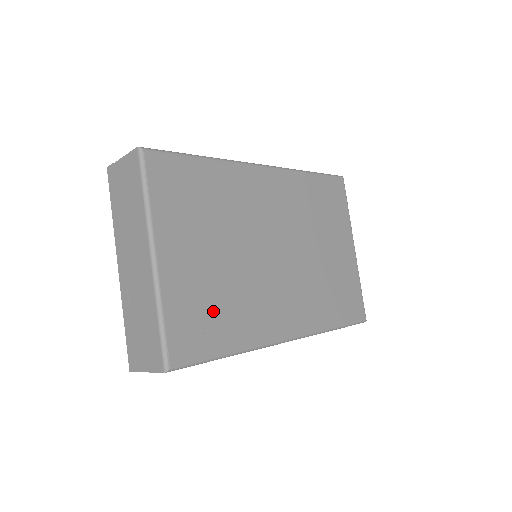
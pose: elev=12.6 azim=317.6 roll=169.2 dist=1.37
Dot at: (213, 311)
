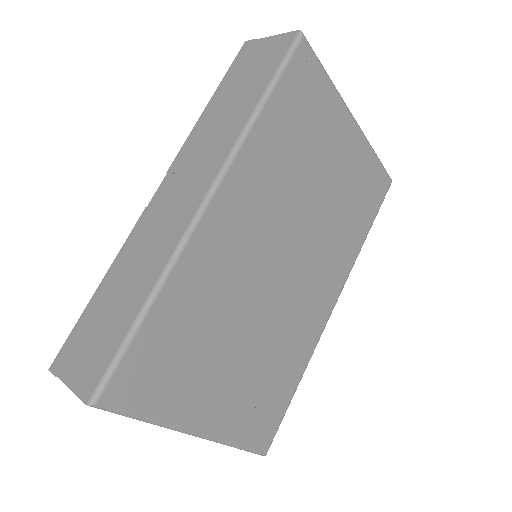
Dot at: (267, 387)
